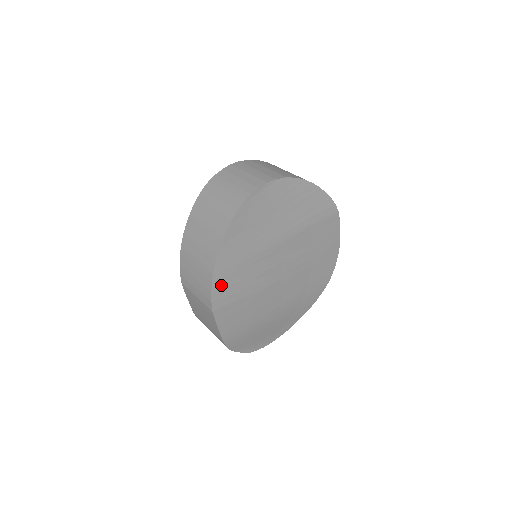
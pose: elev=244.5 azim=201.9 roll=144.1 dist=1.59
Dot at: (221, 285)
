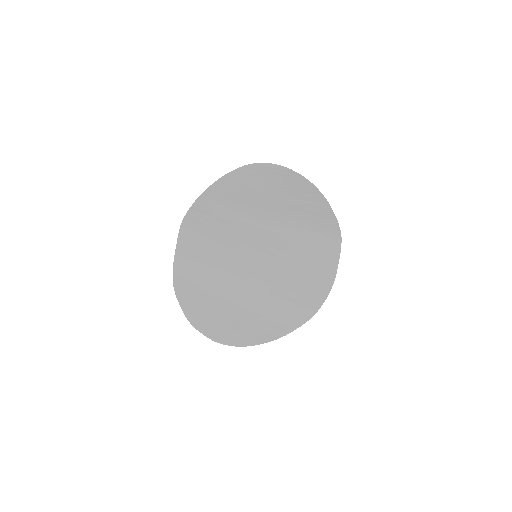
Dot at: (201, 210)
